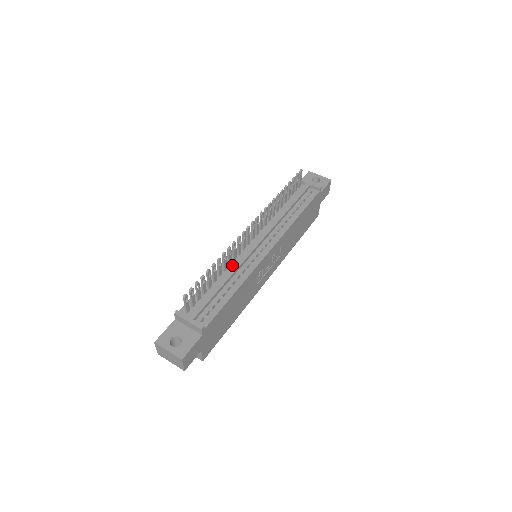
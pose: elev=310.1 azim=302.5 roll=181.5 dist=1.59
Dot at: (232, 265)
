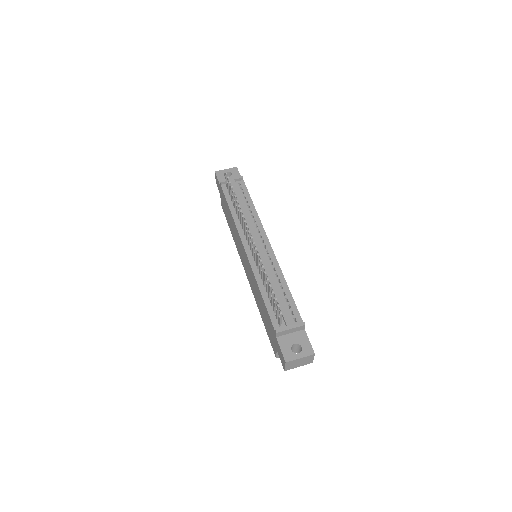
Dot at: occluded
